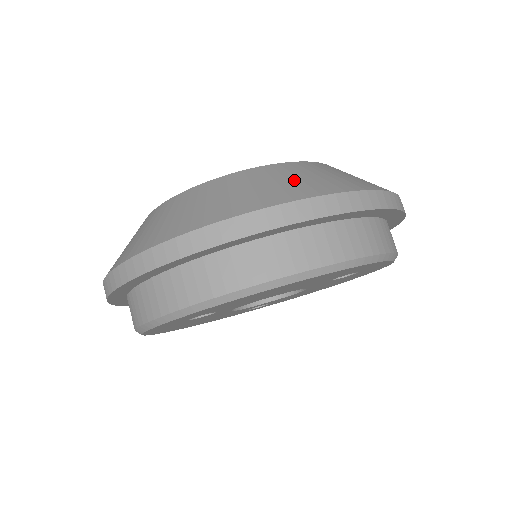
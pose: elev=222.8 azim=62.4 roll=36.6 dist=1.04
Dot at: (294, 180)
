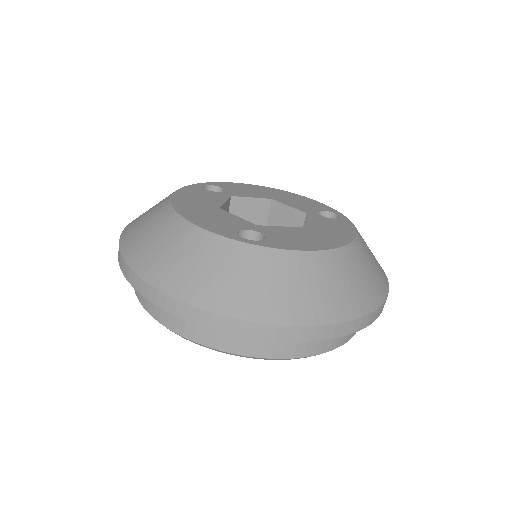
Dot at: (370, 274)
